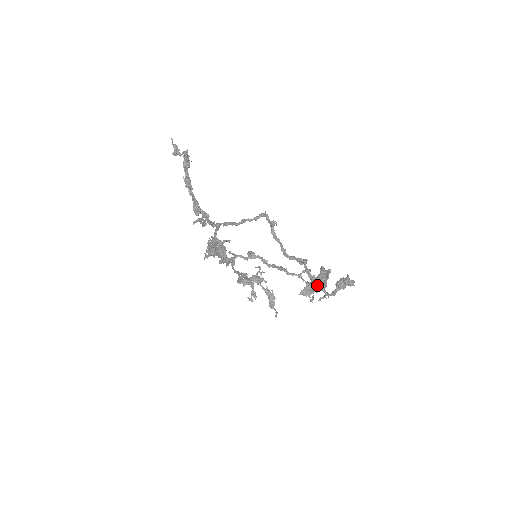
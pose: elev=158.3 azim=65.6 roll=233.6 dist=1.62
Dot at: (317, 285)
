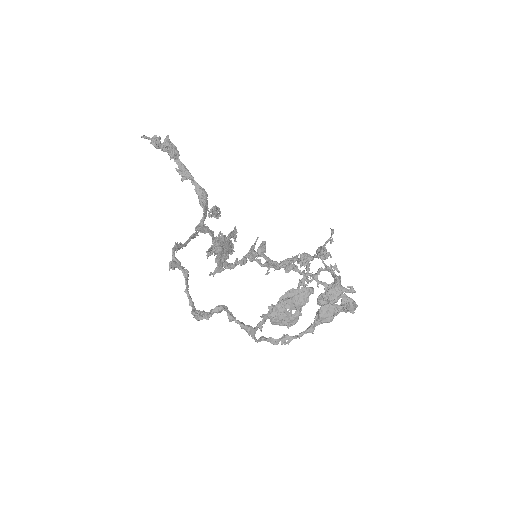
Dot at: (260, 330)
